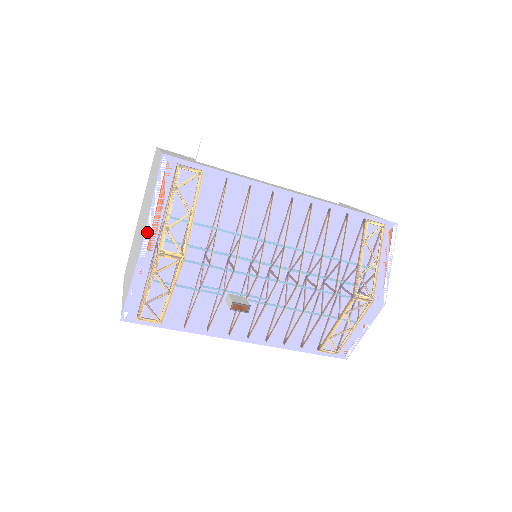
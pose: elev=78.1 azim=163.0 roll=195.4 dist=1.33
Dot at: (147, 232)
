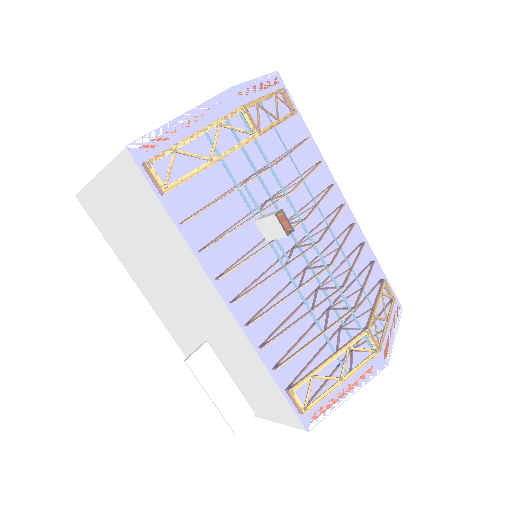
Dot at: (243, 85)
